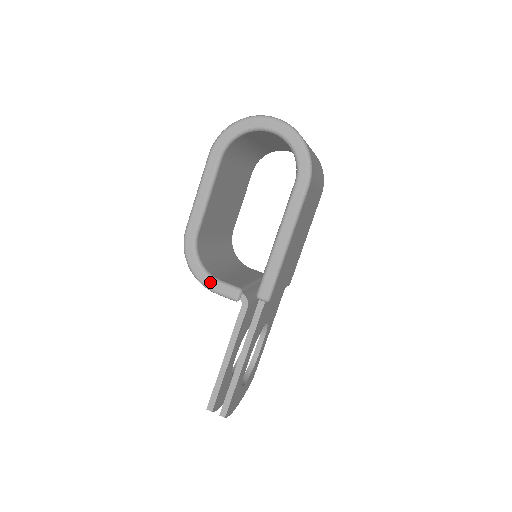
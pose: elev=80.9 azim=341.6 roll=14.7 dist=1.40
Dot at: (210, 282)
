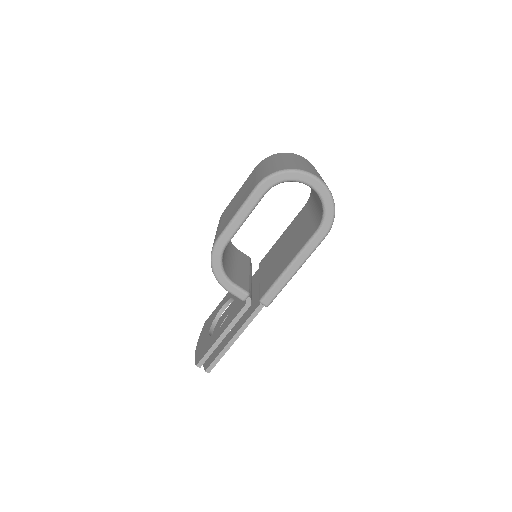
Dot at: (227, 284)
